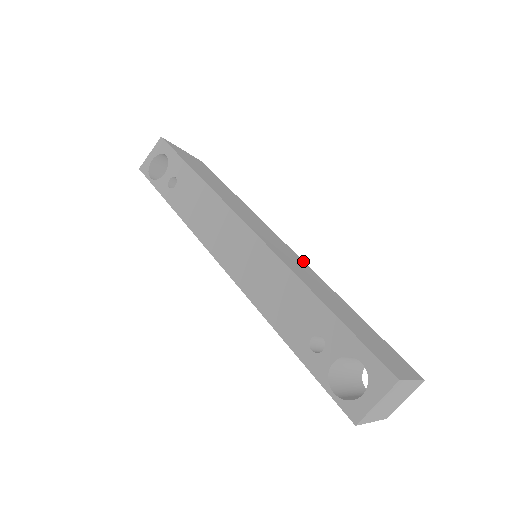
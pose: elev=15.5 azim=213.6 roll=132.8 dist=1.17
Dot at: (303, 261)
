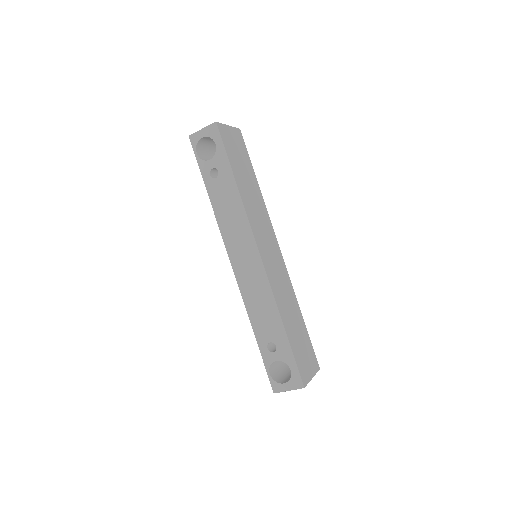
Dot at: (285, 265)
